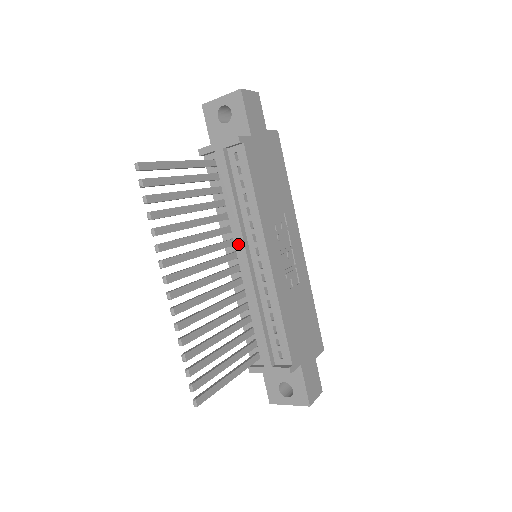
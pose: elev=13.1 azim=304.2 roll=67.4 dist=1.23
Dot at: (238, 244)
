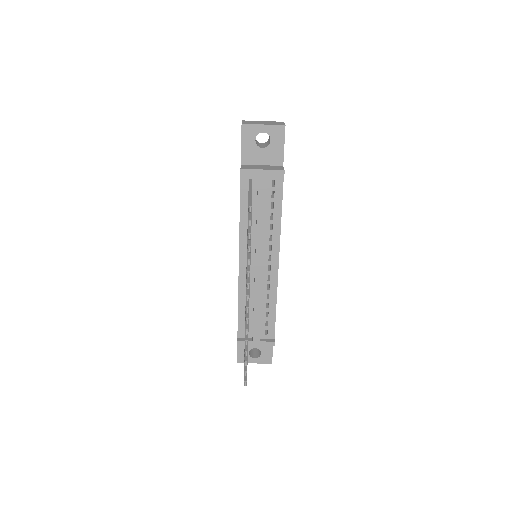
Dot at: (257, 252)
